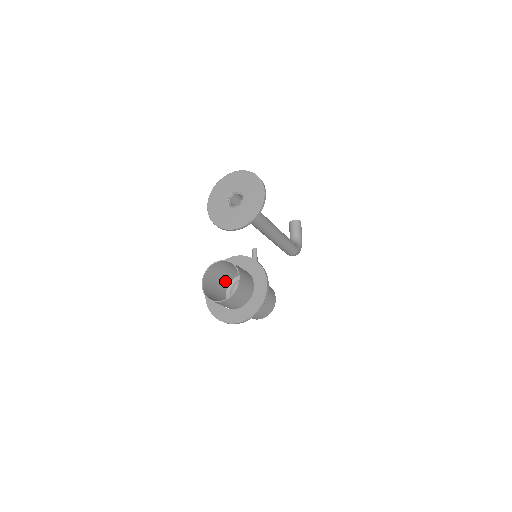
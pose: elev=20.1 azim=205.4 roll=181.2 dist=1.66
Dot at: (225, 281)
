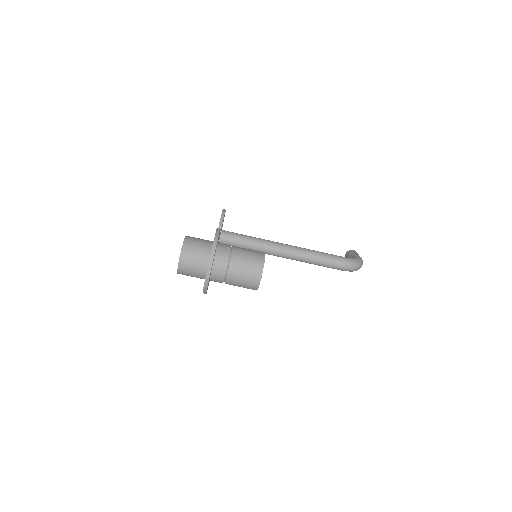
Dot at: occluded
